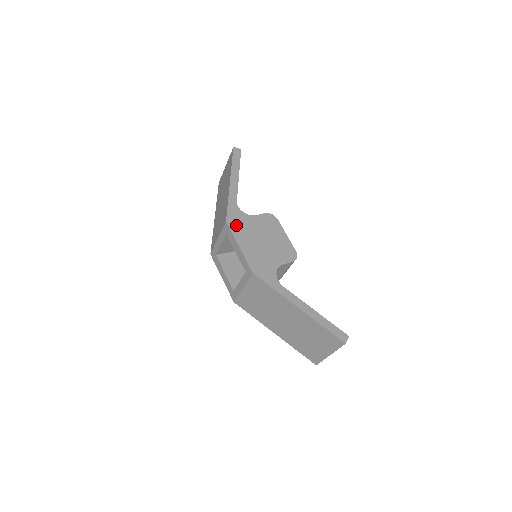
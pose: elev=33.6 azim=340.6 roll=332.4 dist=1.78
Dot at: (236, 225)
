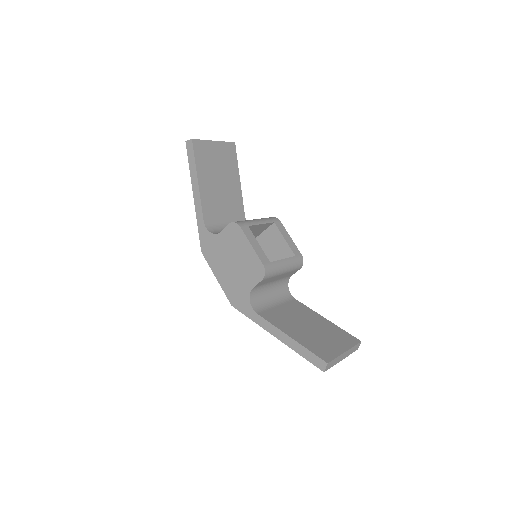
Dot at: (209, 253)
